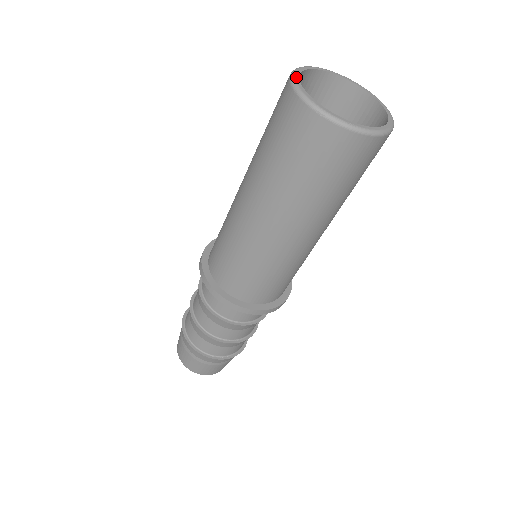
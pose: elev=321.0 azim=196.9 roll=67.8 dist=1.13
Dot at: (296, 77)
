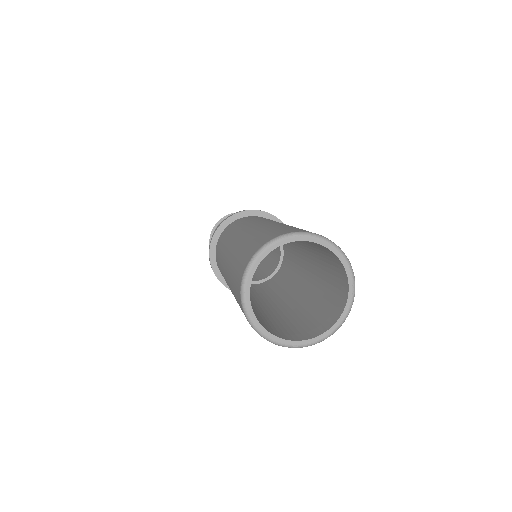
Dot at: (246, 291)
